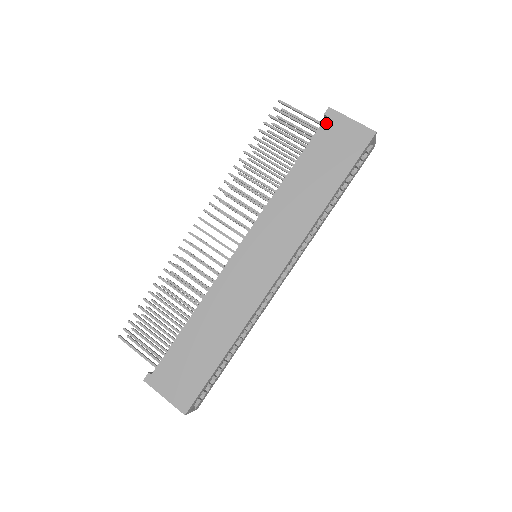
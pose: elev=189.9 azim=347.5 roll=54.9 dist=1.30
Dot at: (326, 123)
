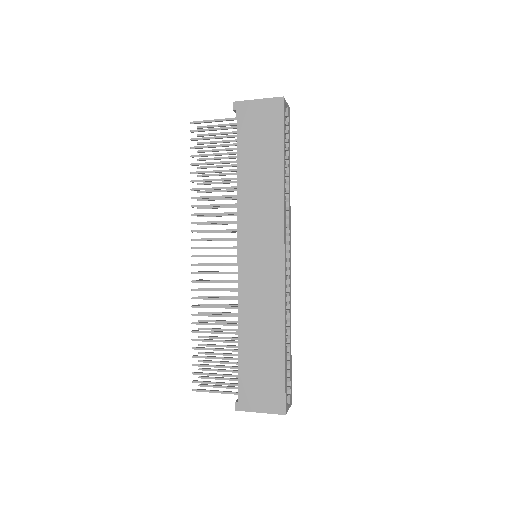
Dot at: (239, 116)
